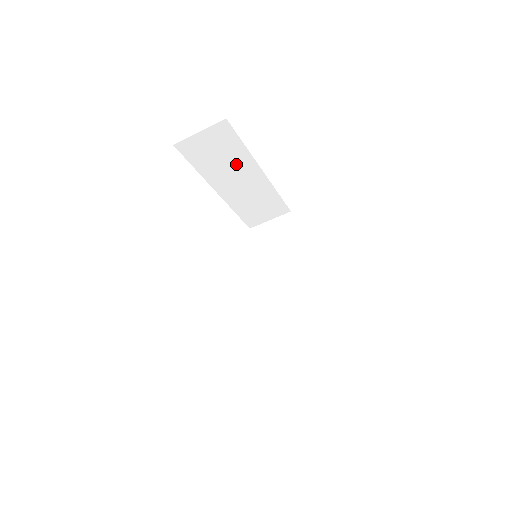
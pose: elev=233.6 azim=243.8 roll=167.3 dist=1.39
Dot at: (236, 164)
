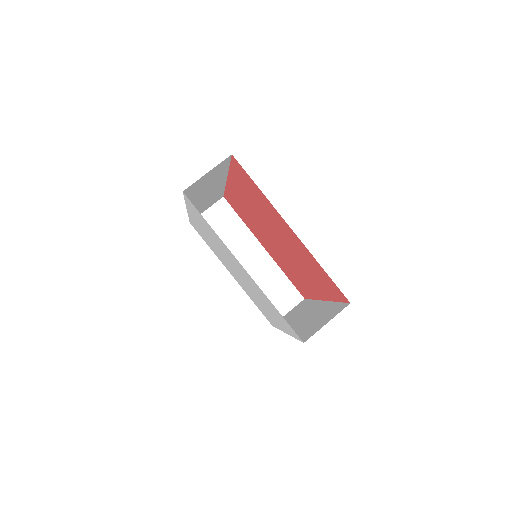
Dot at: (240, 240)
